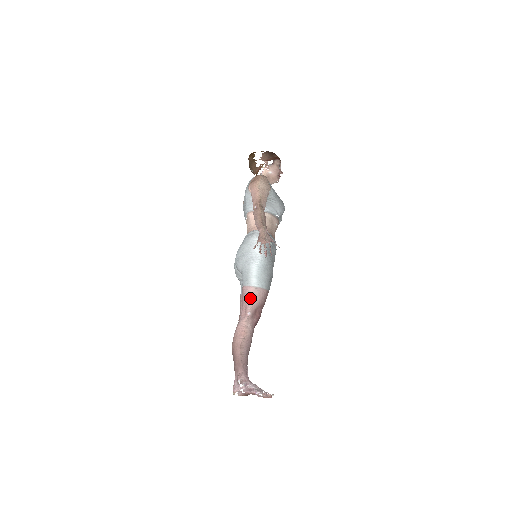
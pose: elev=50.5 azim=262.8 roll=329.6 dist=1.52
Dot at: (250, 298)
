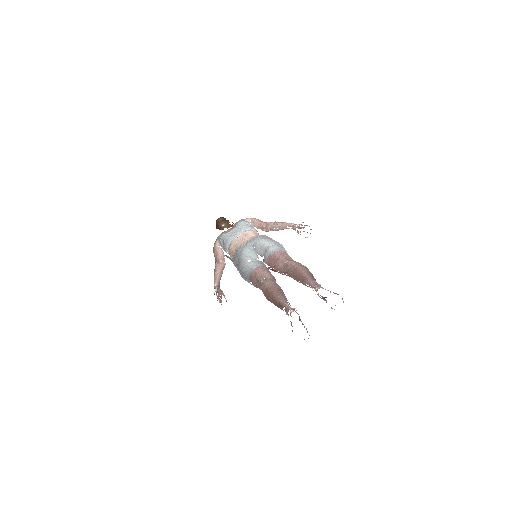
Dot at: (289, 256)
